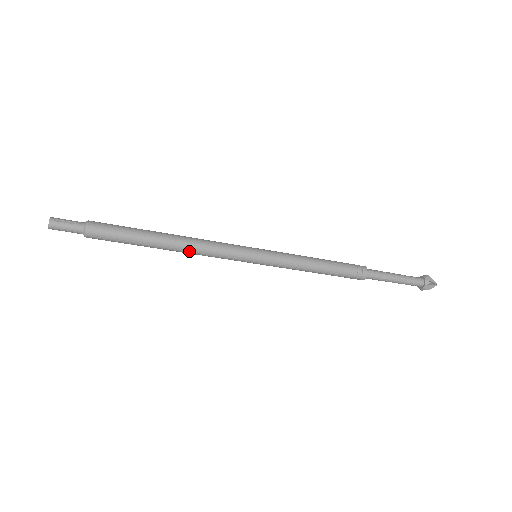
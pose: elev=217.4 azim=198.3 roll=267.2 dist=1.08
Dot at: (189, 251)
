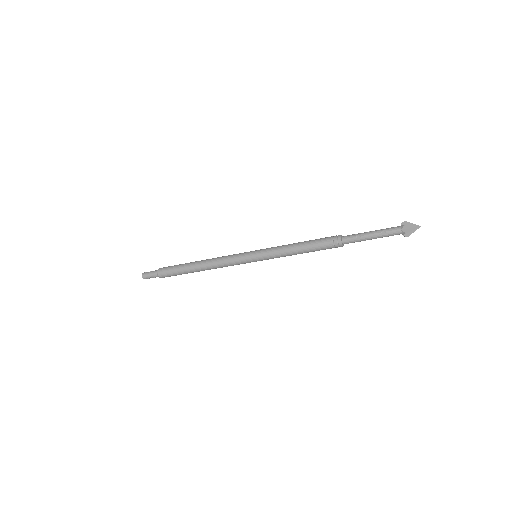
Dot at: (212, 266)
